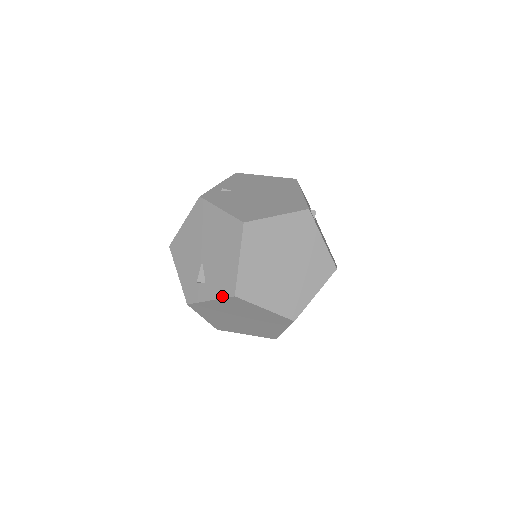
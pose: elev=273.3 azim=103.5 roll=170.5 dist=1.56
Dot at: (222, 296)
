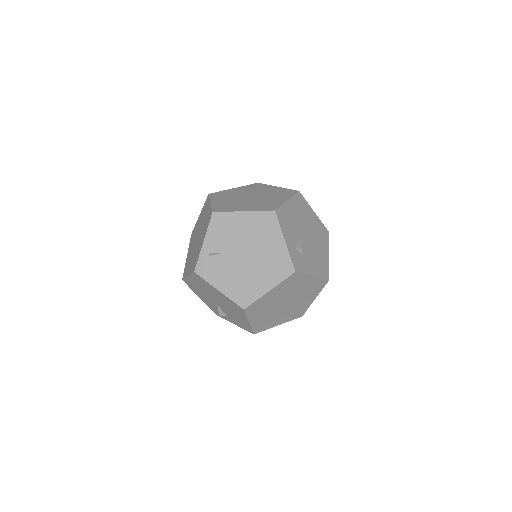
Dot at: (244, 329)
